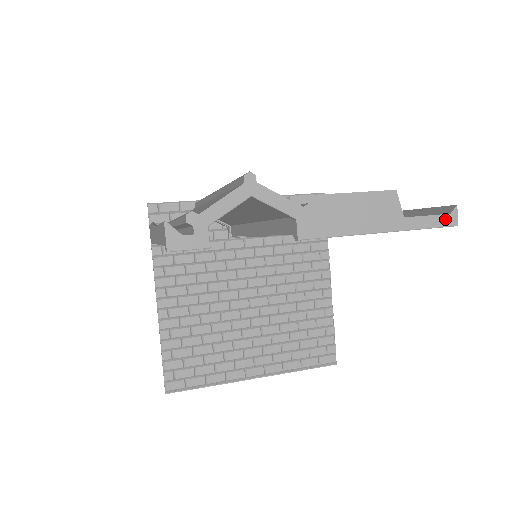
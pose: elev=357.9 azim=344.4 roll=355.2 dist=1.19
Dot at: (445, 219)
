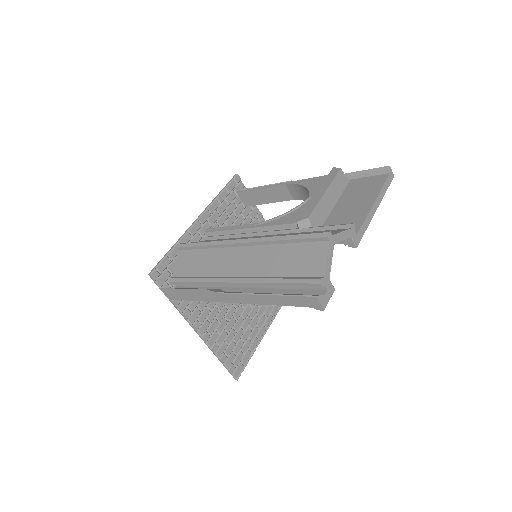
Dot at: (390, 178)
